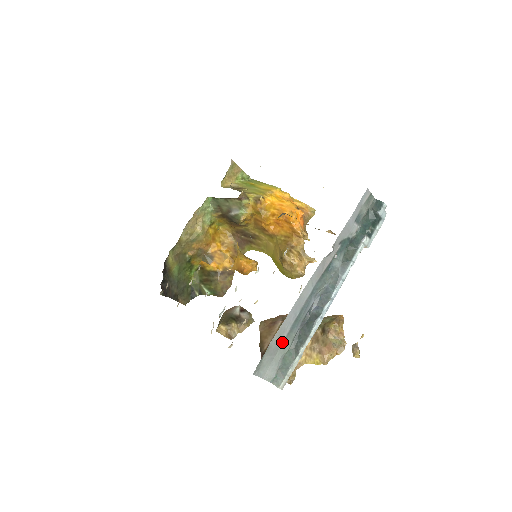
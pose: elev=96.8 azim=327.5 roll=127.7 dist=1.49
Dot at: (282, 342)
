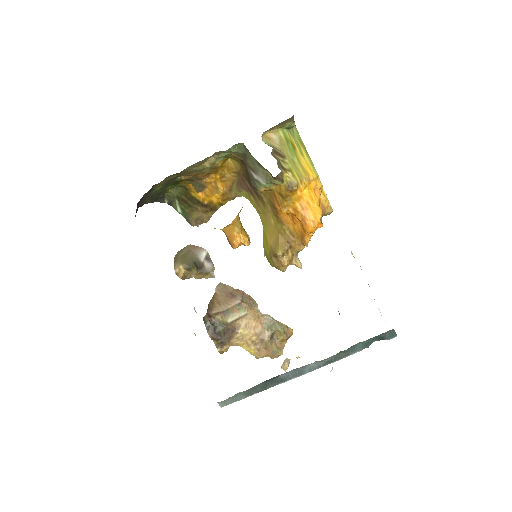
Dot at: occluded
